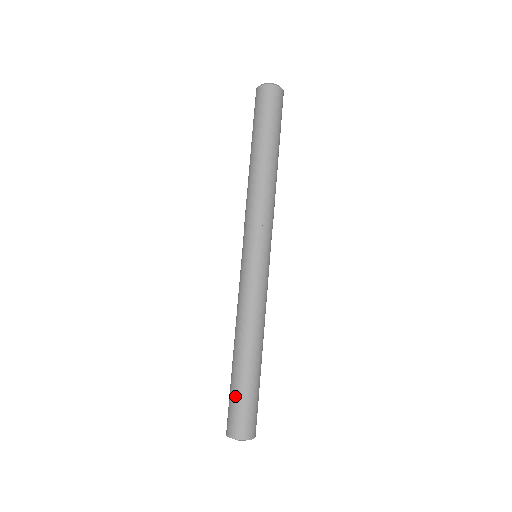
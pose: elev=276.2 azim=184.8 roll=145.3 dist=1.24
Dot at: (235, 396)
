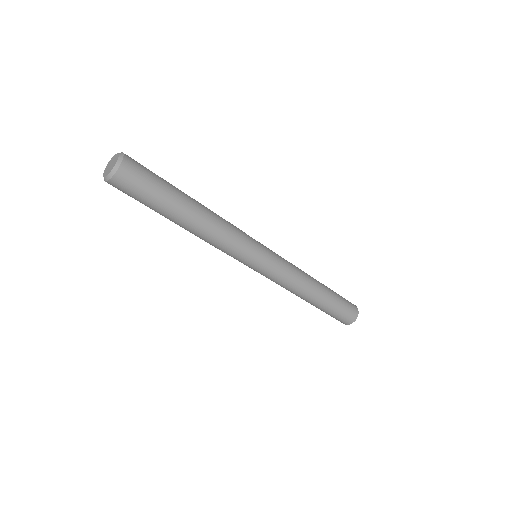
Dot at: occluded
